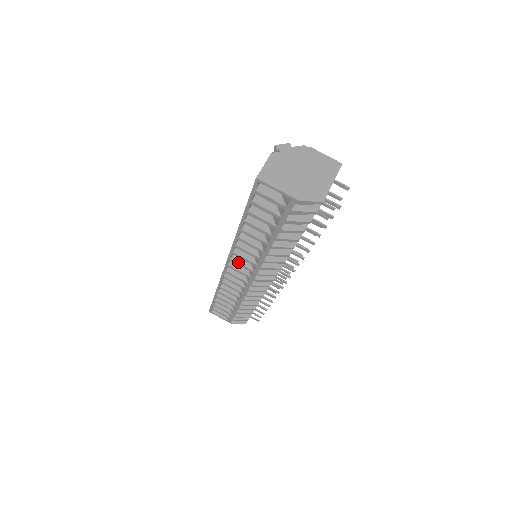
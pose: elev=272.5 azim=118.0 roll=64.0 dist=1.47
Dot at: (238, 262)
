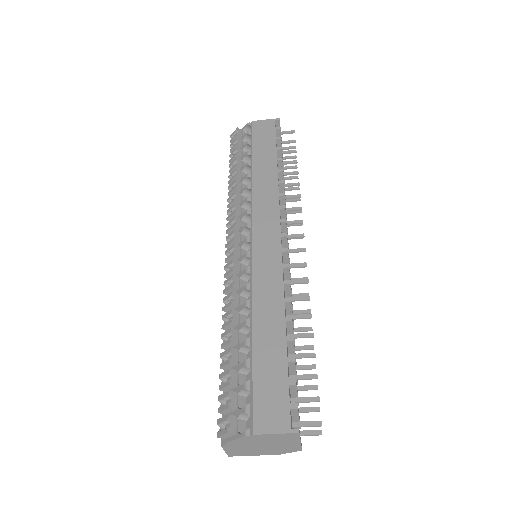
Dot at: occluded
